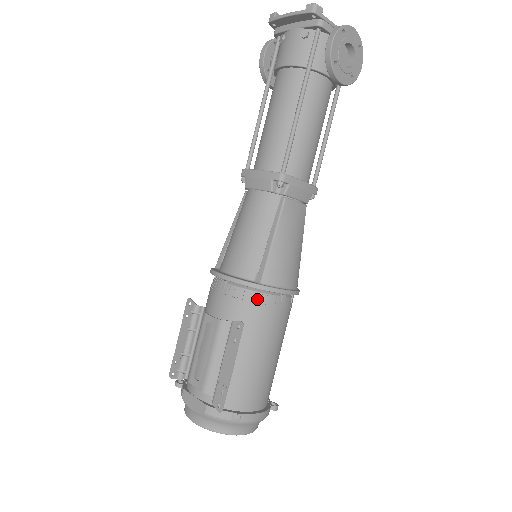
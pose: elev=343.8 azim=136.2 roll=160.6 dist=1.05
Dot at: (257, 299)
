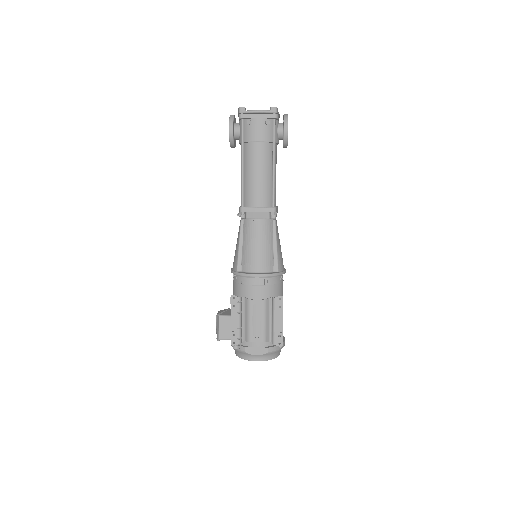
Dot at: (278, 281)
